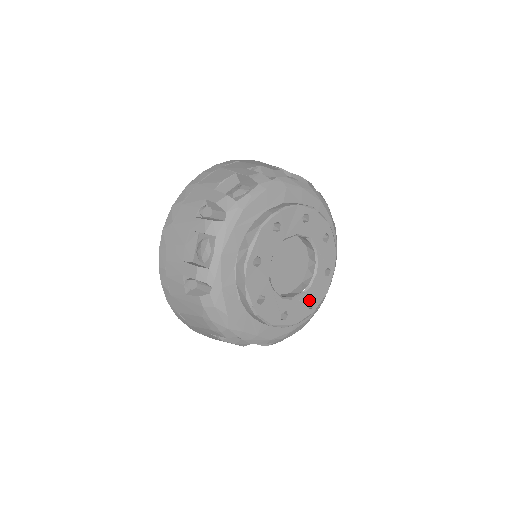
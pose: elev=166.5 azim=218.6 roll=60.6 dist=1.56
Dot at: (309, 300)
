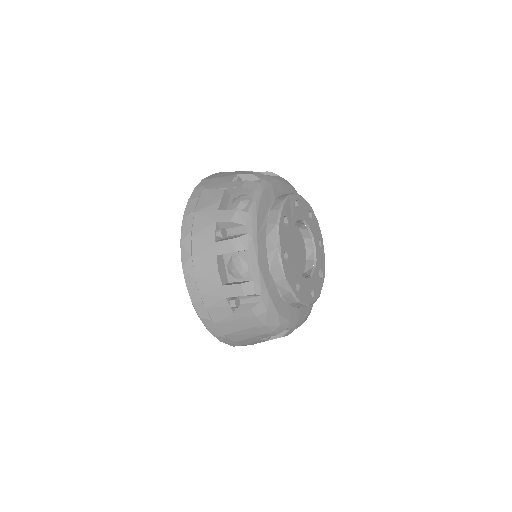
Dot at: occluded
